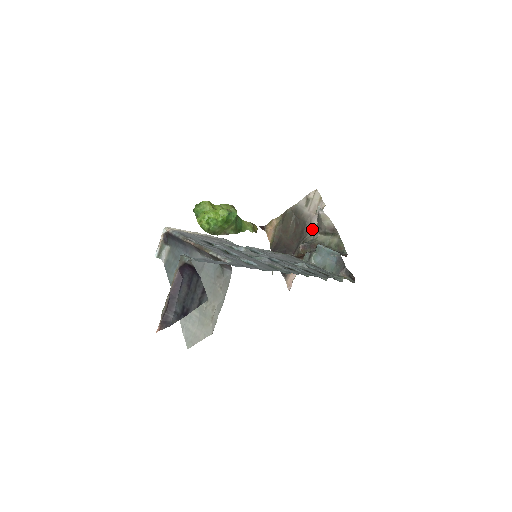
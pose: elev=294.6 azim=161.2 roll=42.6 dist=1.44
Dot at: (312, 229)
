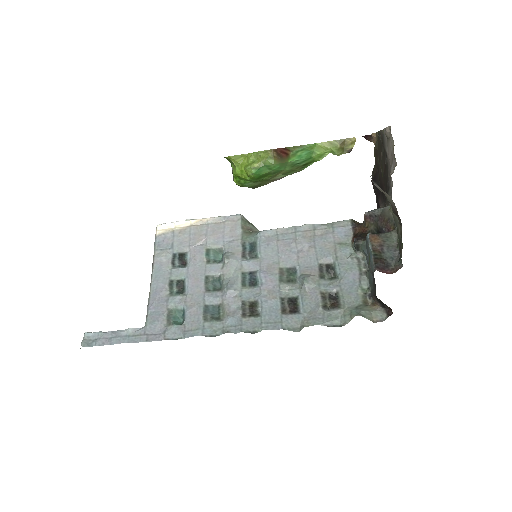
Dot at: (390, 188)
